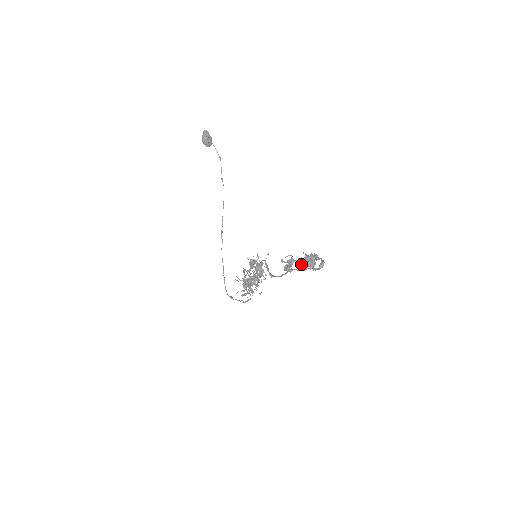
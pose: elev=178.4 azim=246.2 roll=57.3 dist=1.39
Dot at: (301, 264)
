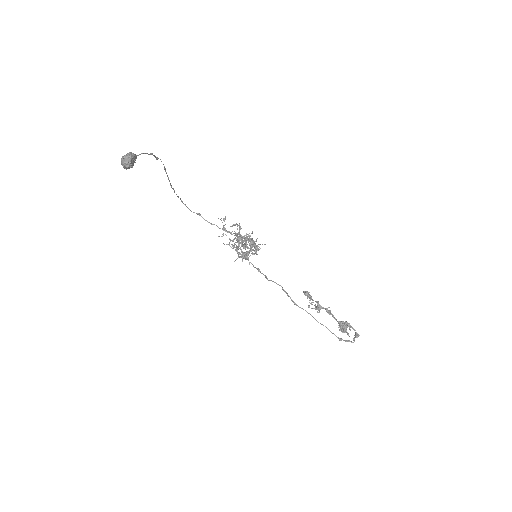
Dot at: (329, 312)
